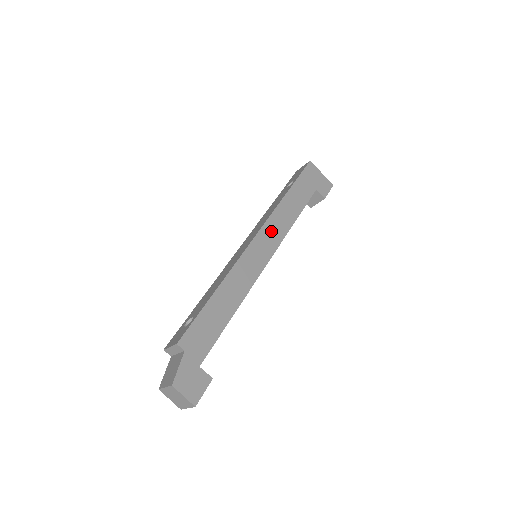
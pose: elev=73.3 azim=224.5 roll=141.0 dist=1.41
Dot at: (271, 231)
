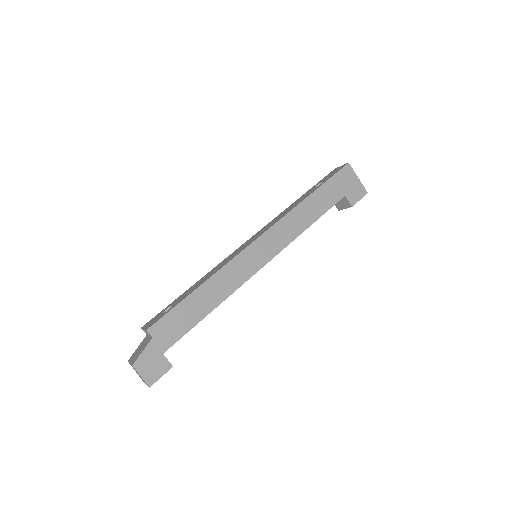
Dot at: (277, 235)
